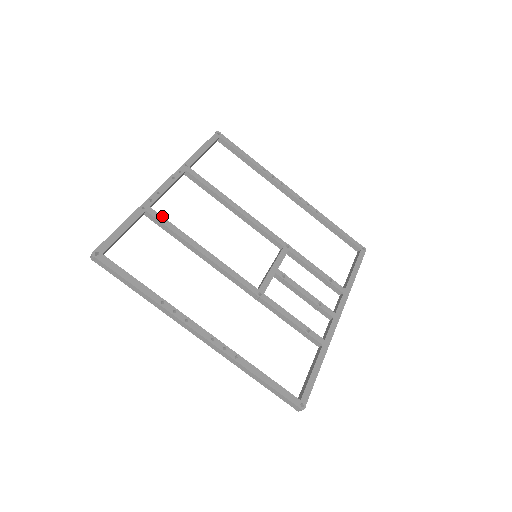
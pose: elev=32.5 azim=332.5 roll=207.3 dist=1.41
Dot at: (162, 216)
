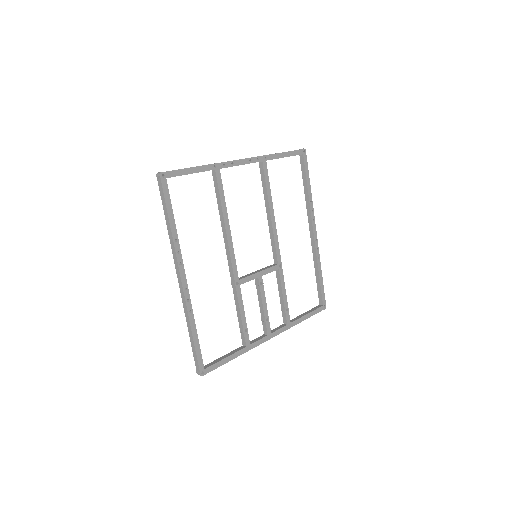
Dot at: occluded
